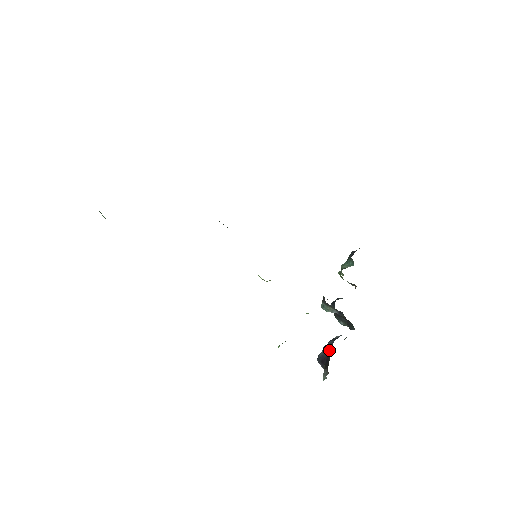
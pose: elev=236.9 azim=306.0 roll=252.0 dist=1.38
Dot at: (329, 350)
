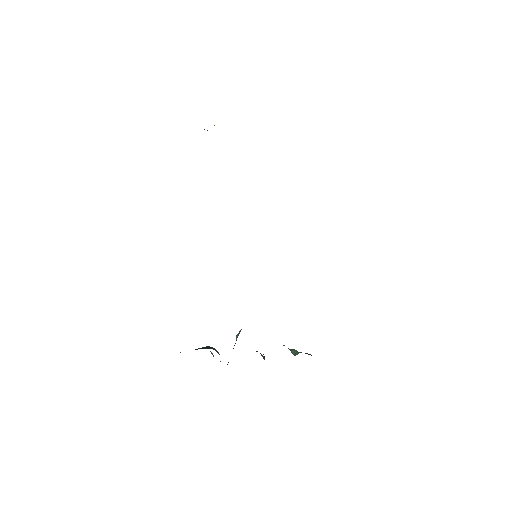
Dot at: (205, 348)
